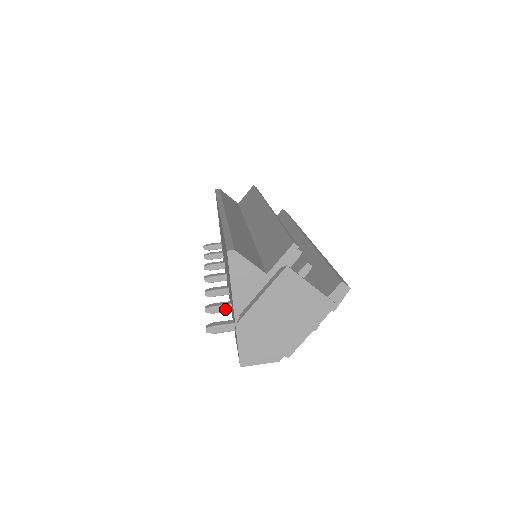
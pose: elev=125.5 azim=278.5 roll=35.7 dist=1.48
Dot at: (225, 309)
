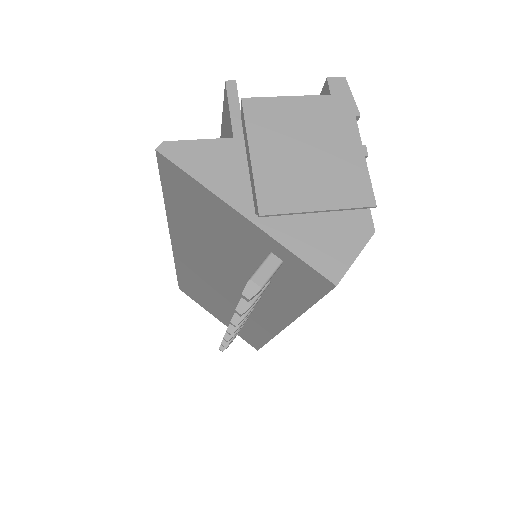
Dot at: occluded
